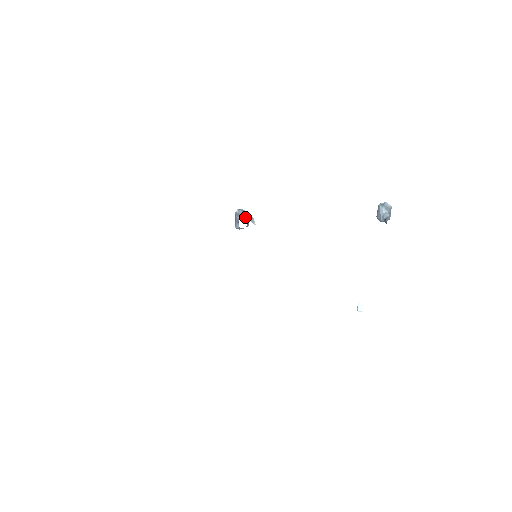
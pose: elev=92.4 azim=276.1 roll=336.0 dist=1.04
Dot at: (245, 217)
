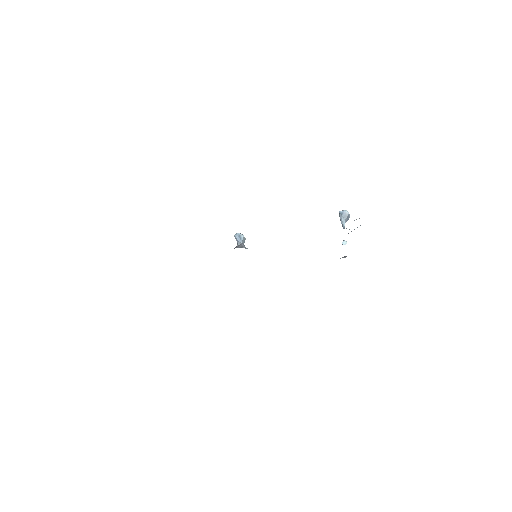
Dot at: (241, 242)
